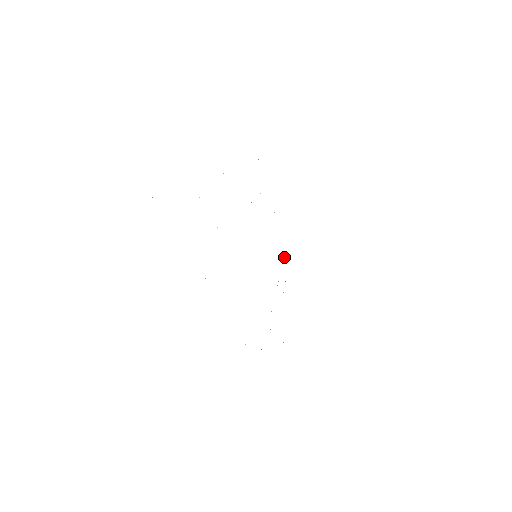
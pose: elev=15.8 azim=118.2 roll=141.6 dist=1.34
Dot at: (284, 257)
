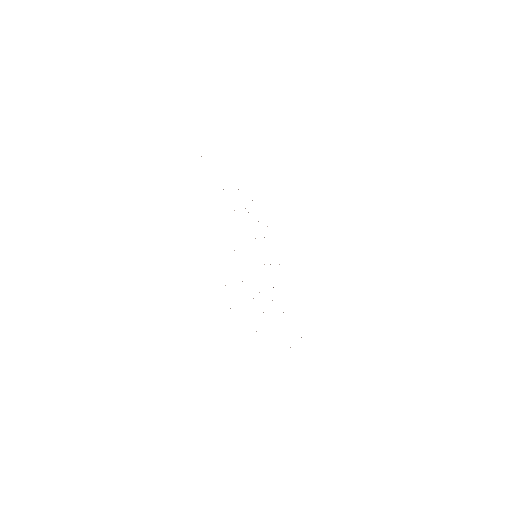
Dot at: occluded
